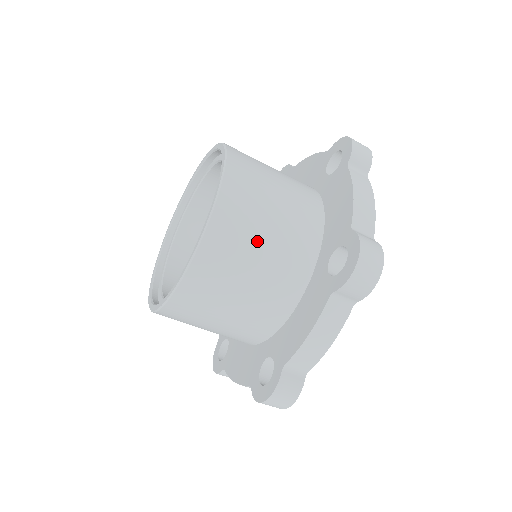
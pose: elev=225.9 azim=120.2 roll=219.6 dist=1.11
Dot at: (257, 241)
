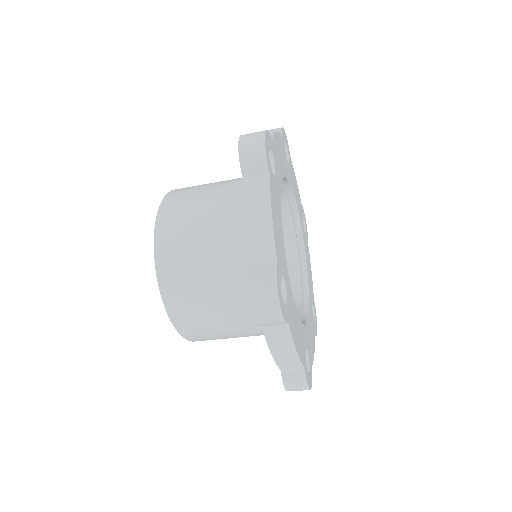
Dot at: (204, 292)
